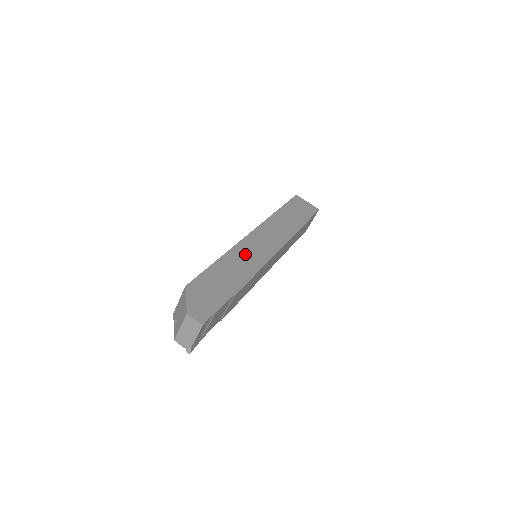
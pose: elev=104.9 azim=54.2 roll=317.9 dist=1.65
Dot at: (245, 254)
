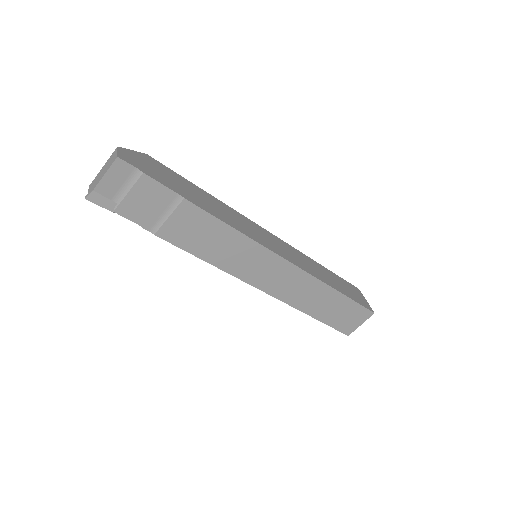
Dot at: (240, 220)
